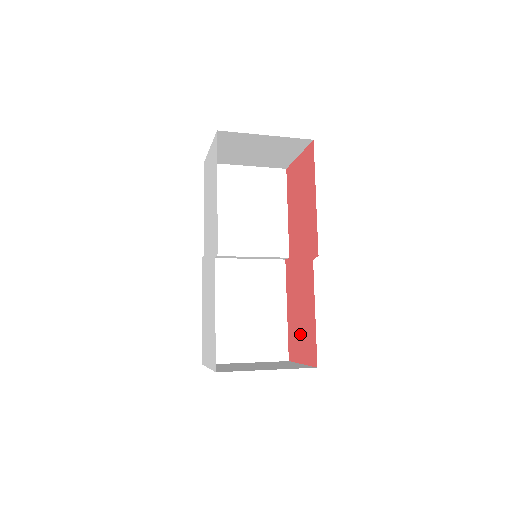
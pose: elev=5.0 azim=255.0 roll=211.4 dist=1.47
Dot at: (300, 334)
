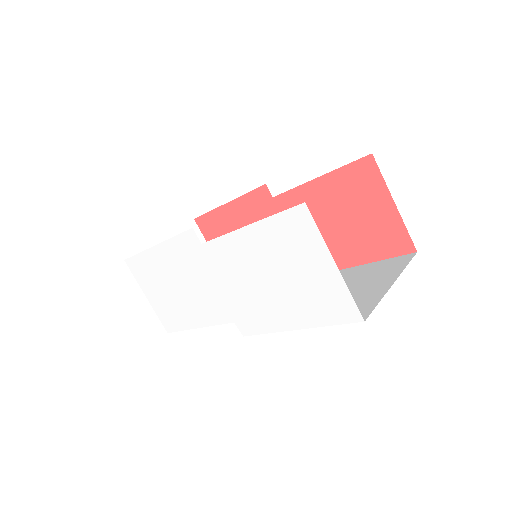
Dot at: occluded
